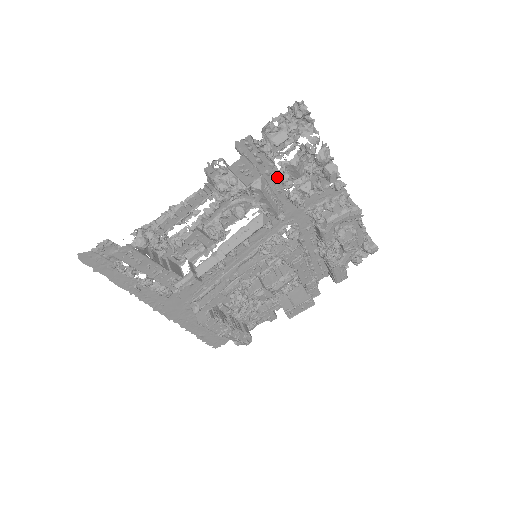
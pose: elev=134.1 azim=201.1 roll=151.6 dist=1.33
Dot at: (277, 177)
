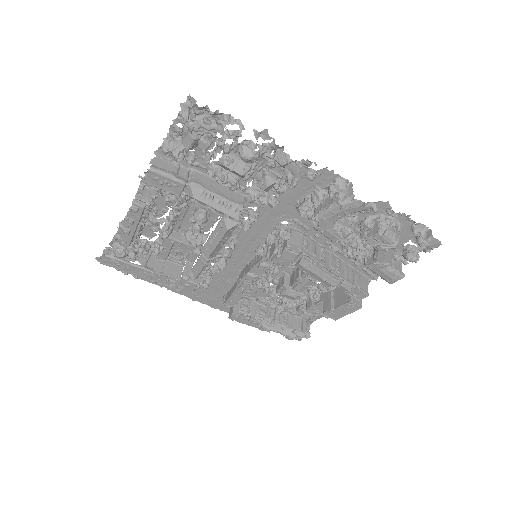
Dot at: occluded
